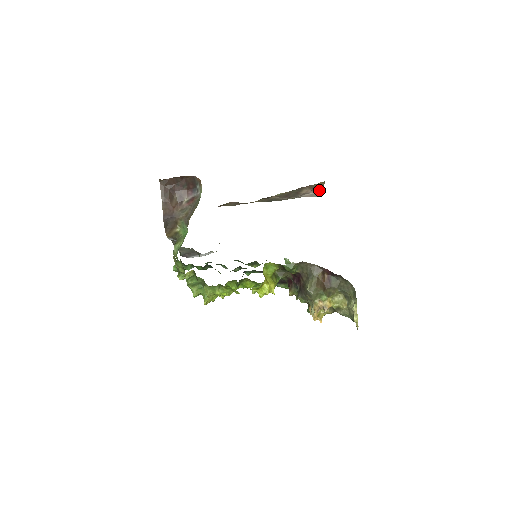
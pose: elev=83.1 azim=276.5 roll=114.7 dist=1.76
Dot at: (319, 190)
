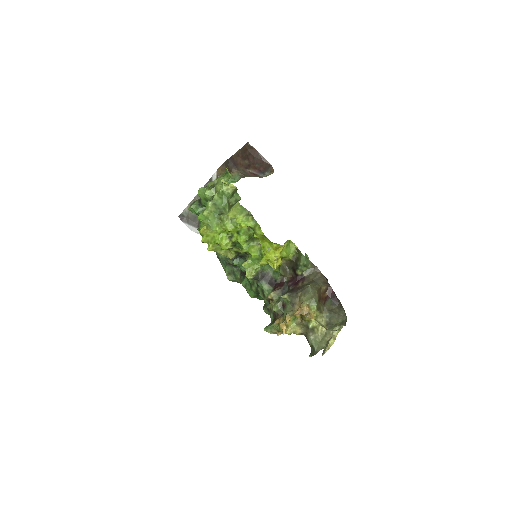
Dot at: occluded
